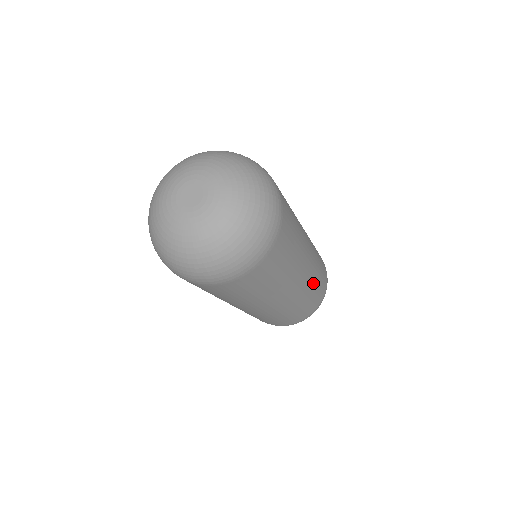
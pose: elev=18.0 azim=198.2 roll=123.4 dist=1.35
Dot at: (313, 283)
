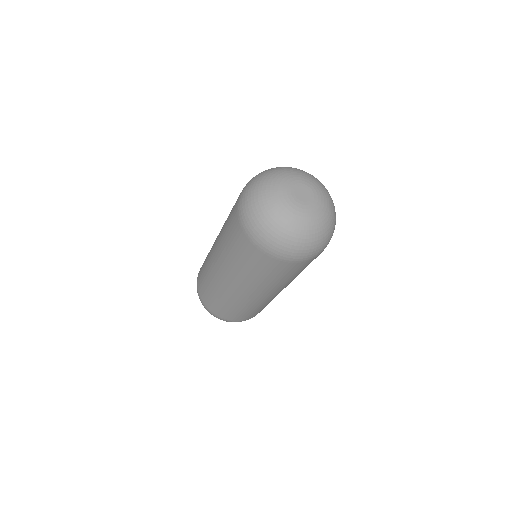
Dot at: (252, 307)
